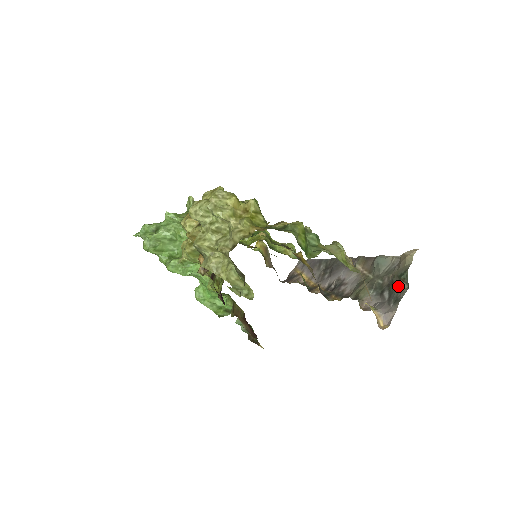
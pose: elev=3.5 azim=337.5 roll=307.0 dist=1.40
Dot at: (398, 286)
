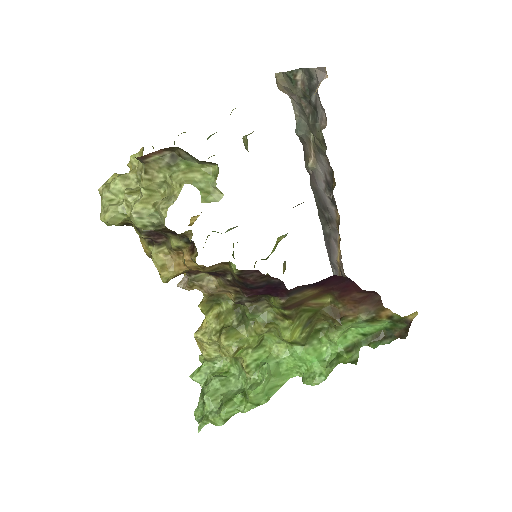
Dot at: (302, 83)
